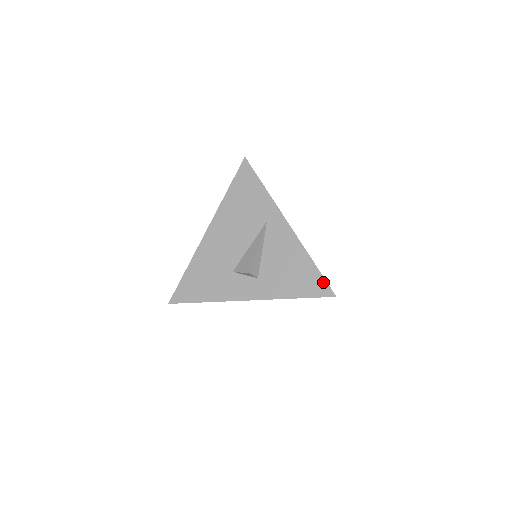
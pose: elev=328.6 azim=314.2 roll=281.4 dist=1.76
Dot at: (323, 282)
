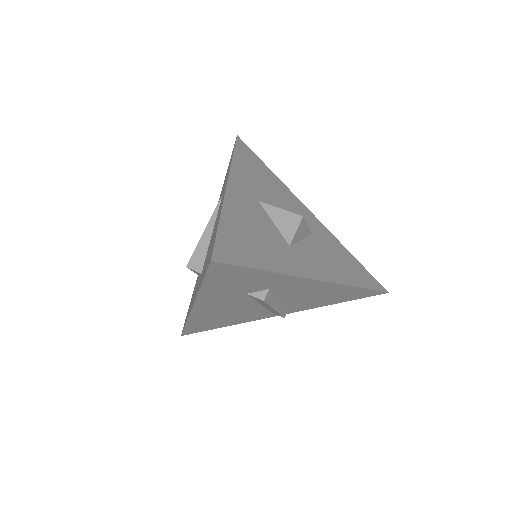
Dot at: (213, 245)
